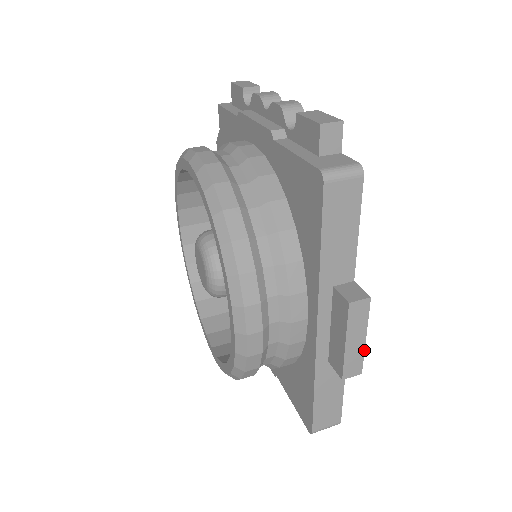
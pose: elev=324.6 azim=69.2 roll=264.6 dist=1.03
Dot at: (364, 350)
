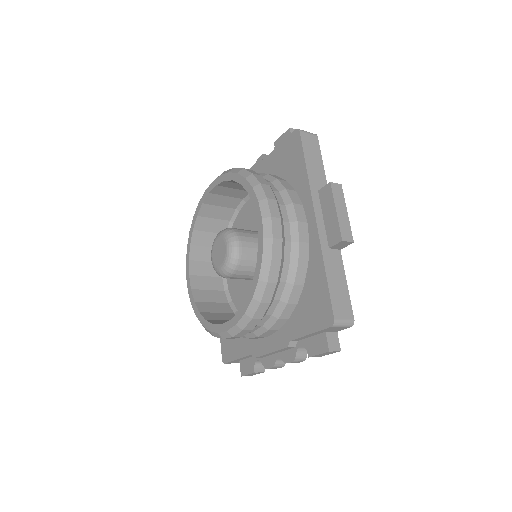
Dot at: (349, 223)
